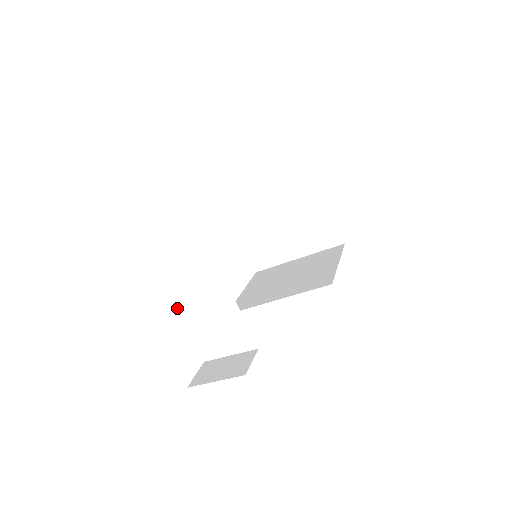
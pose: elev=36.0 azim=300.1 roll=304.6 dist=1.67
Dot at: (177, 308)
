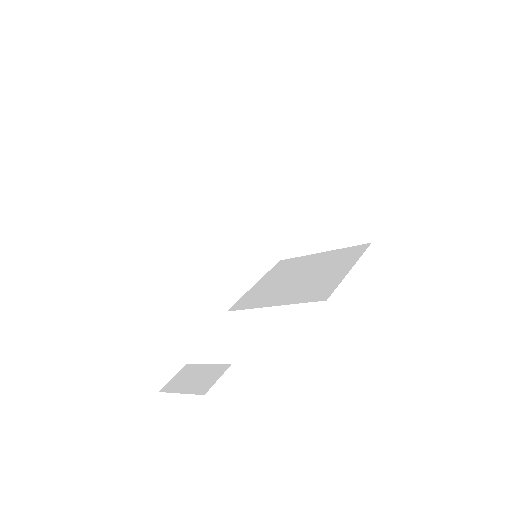
Dot at: (158, 310)
